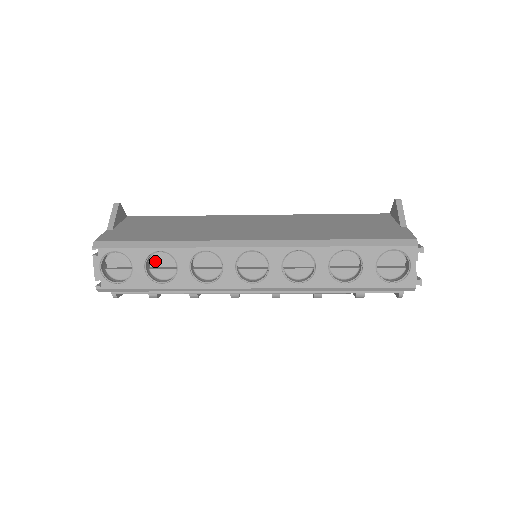
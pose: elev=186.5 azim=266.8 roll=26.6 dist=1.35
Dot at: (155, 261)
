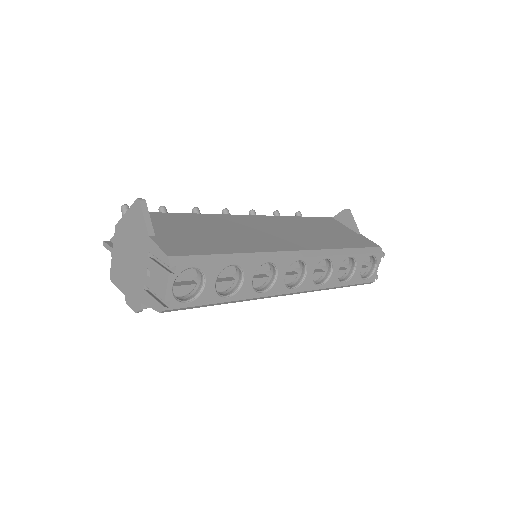
Dot at: (219, 274)
